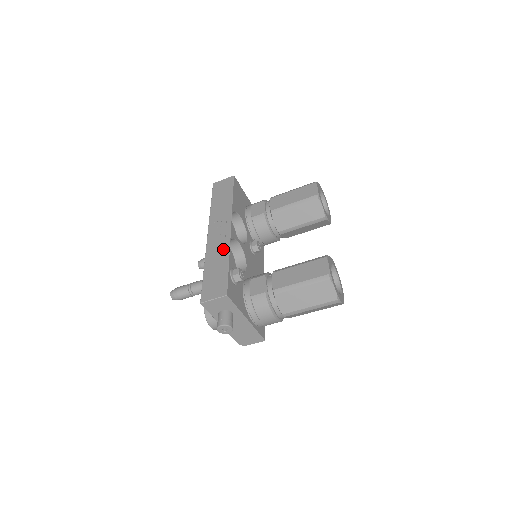
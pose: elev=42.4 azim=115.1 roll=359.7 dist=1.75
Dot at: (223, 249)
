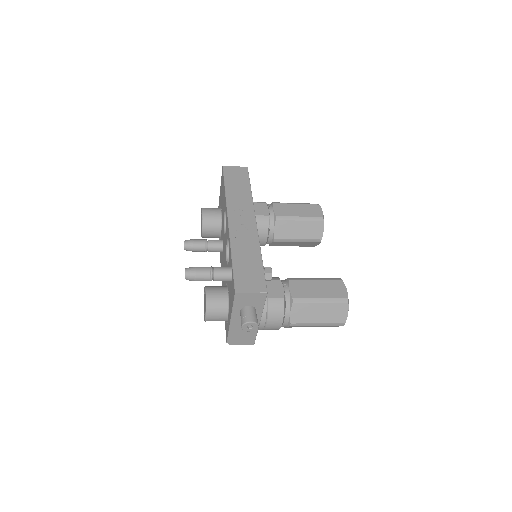
Dot at: (252, 242)
